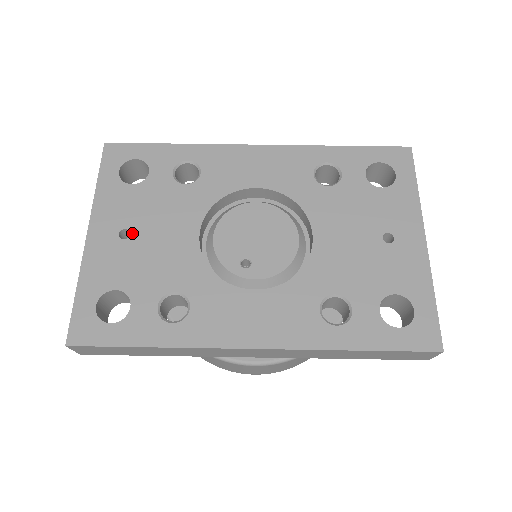
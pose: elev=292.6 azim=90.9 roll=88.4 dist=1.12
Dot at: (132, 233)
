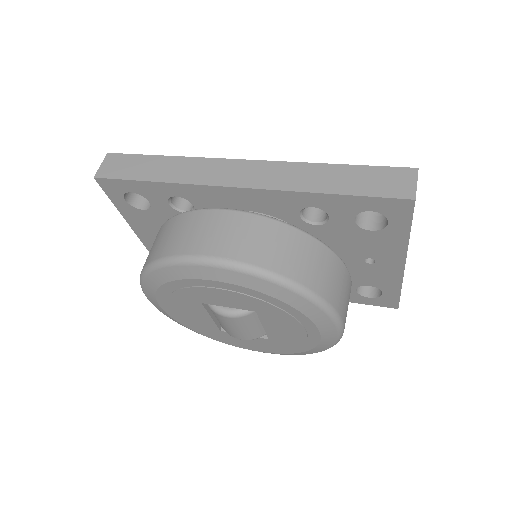
Dot at: occluded
